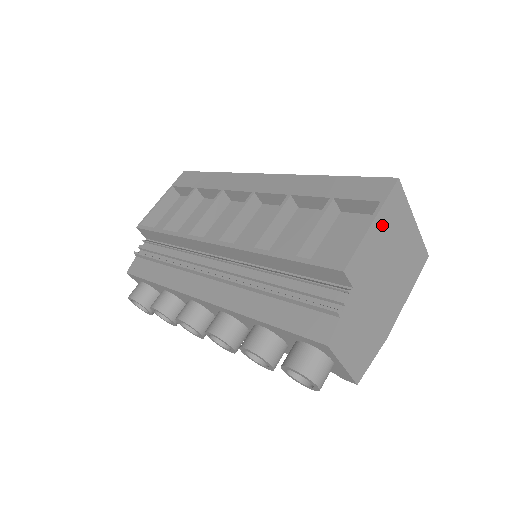
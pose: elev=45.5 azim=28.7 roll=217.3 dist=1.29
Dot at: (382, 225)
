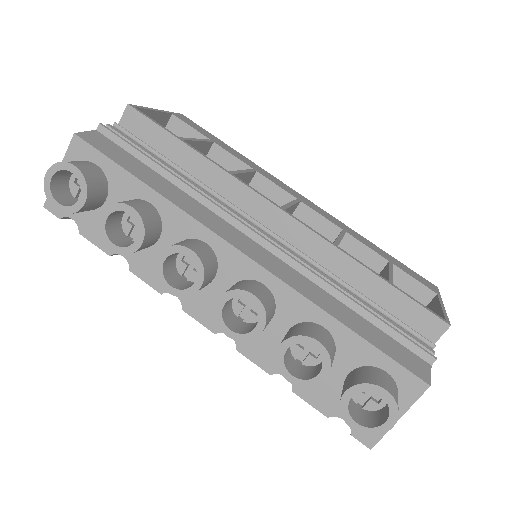
Dot at: occluded
